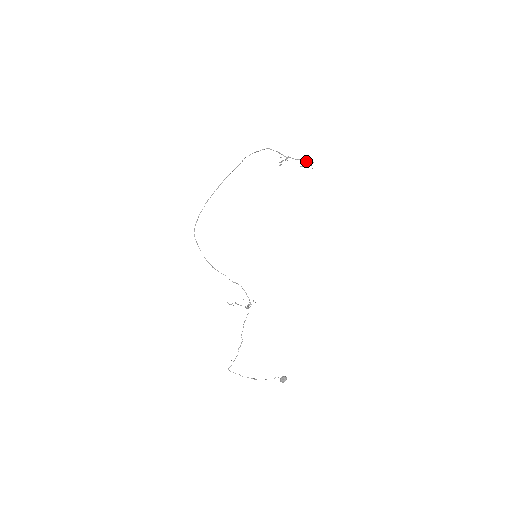
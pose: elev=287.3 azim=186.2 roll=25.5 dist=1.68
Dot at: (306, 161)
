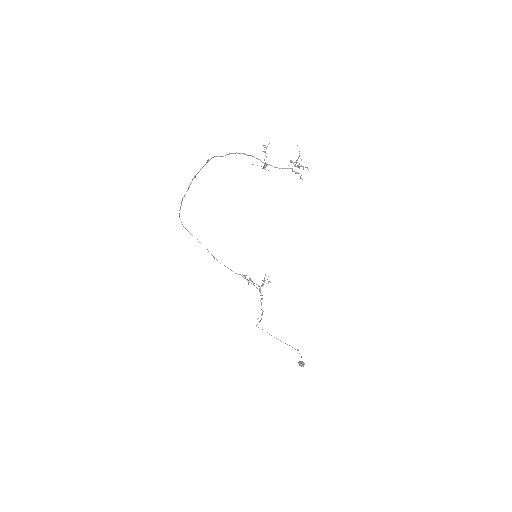
Dot at: occluded
